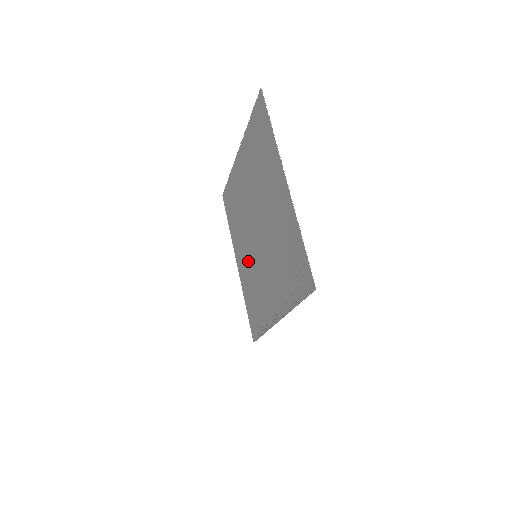
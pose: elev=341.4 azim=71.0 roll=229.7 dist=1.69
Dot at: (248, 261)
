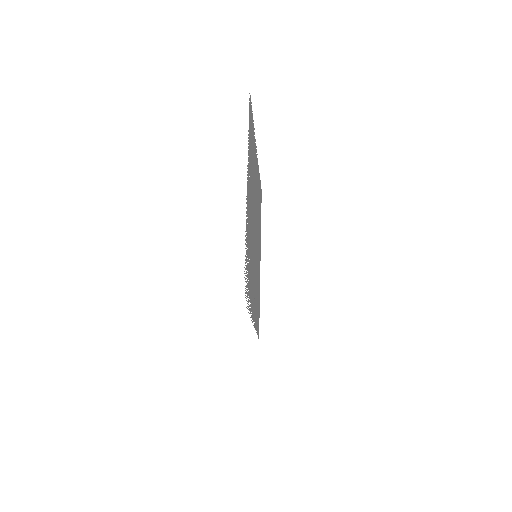
Dot at: occluded
